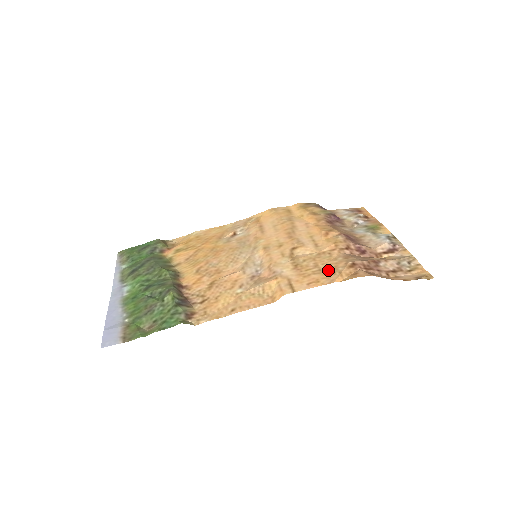
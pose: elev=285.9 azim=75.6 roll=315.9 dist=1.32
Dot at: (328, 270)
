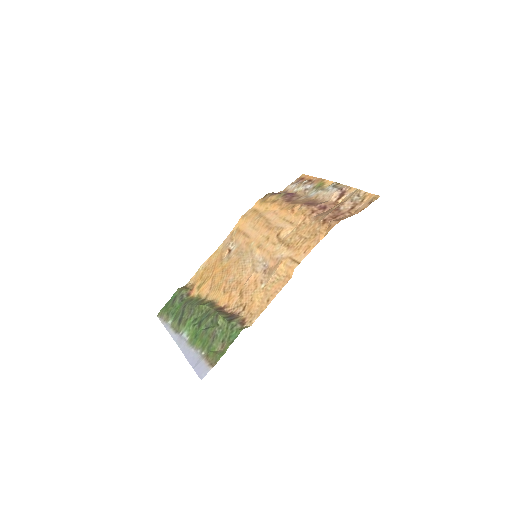
Dot at: (311, 235)
